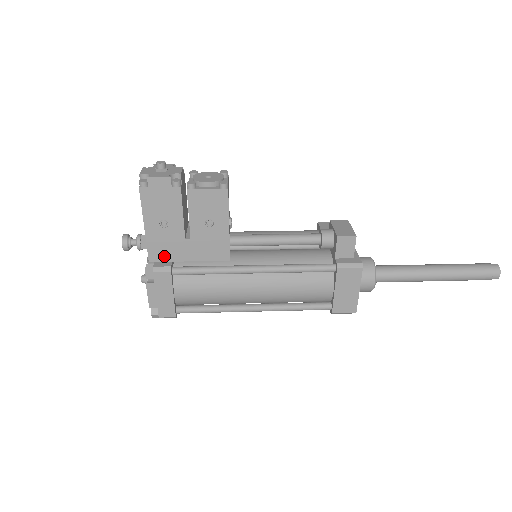
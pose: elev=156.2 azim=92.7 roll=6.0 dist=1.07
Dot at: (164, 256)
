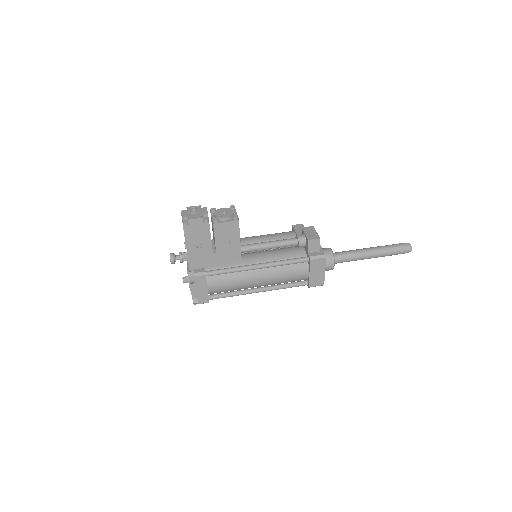
Dot at: (199, 265)
